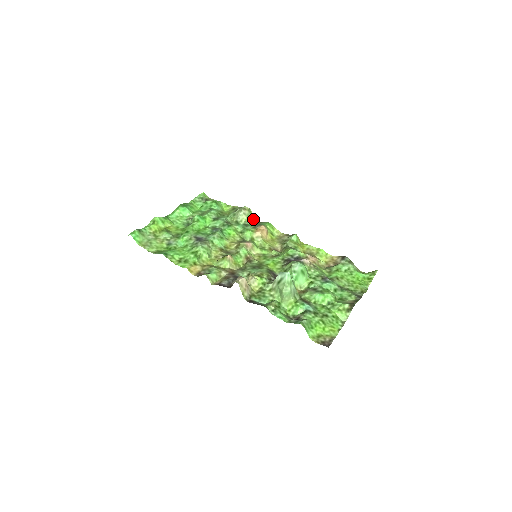
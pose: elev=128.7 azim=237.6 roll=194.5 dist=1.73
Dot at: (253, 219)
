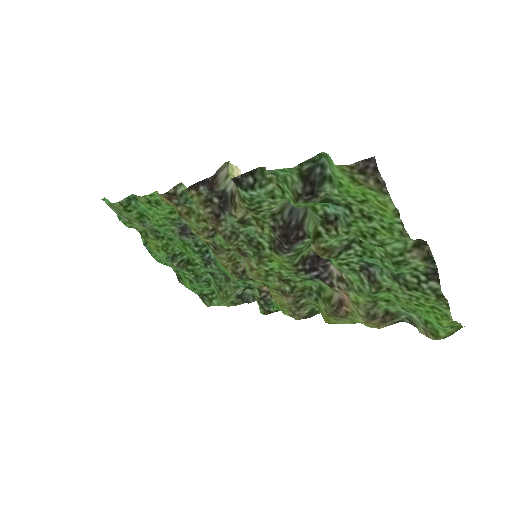
Dot at: (259, 306)
